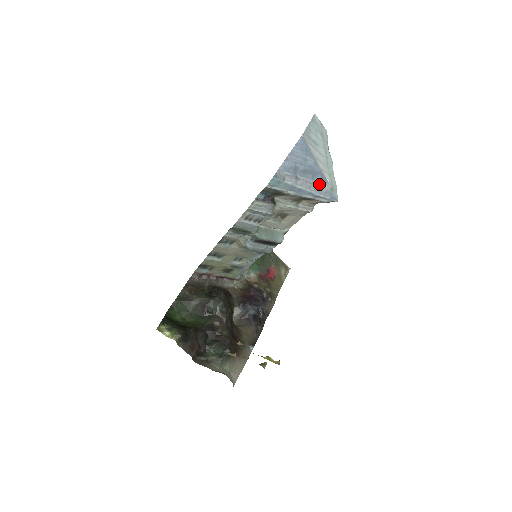
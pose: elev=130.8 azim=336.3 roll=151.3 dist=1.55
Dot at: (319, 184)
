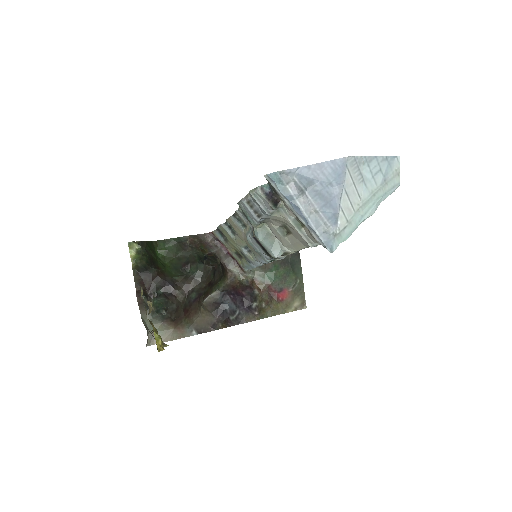
Dot at: (324, 218)
